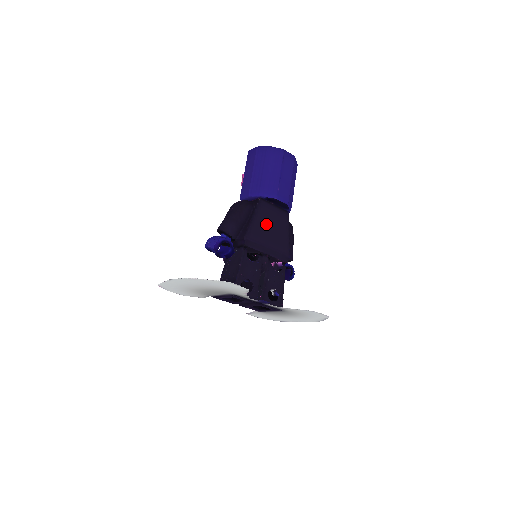
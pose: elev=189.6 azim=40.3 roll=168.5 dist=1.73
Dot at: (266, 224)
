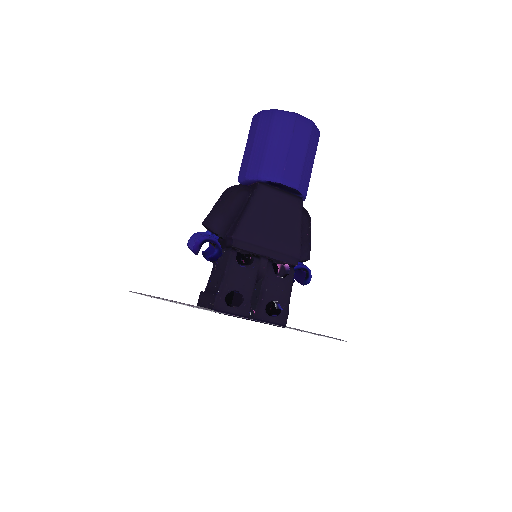
Dot at: (266, 216)
